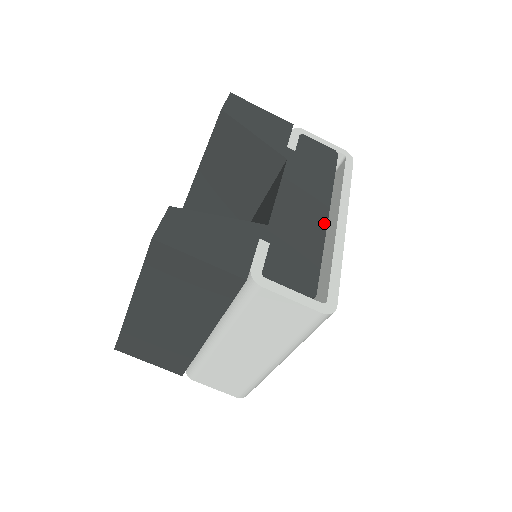
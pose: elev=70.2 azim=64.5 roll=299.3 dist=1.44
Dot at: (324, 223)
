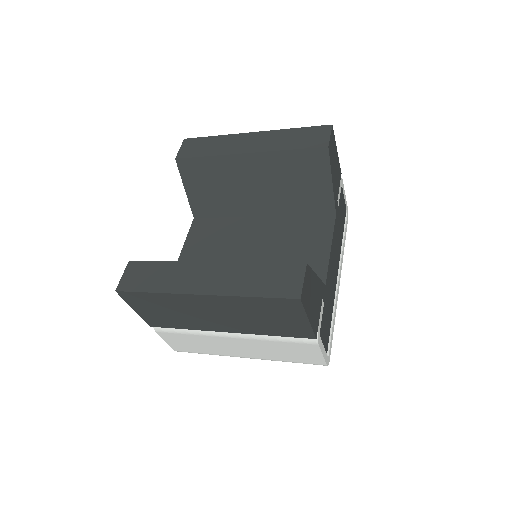
Dot at: occluded
